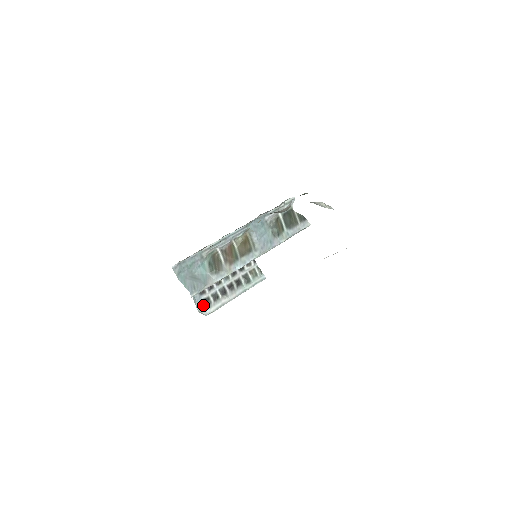
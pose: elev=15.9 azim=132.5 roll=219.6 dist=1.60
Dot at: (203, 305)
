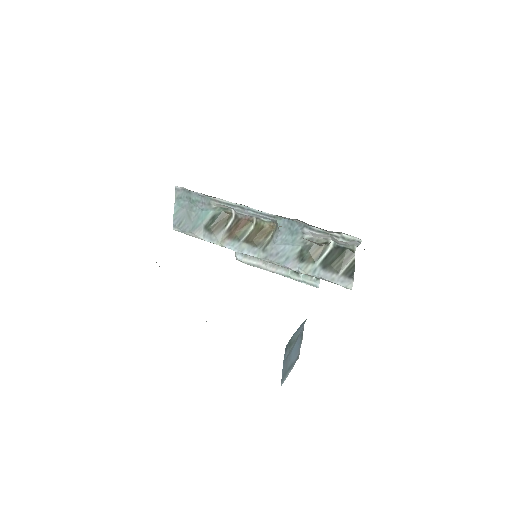
Dot at: occluded
